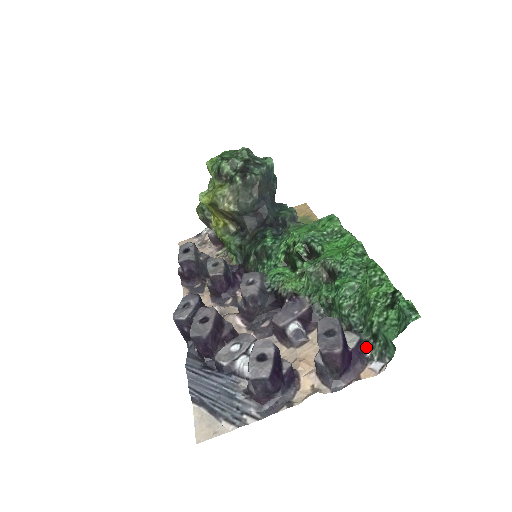
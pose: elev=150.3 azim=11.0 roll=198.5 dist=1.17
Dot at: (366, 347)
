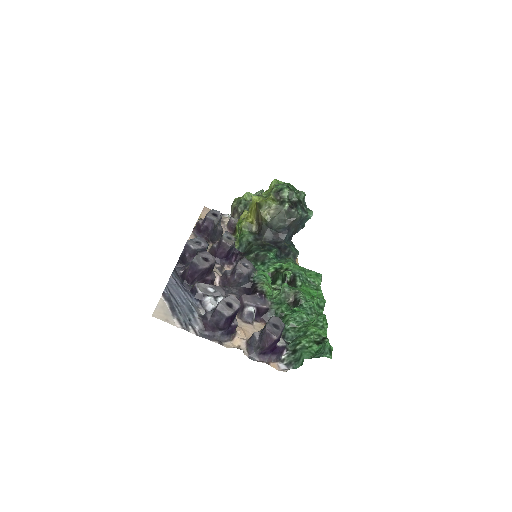
Dot at: (285, 353)
